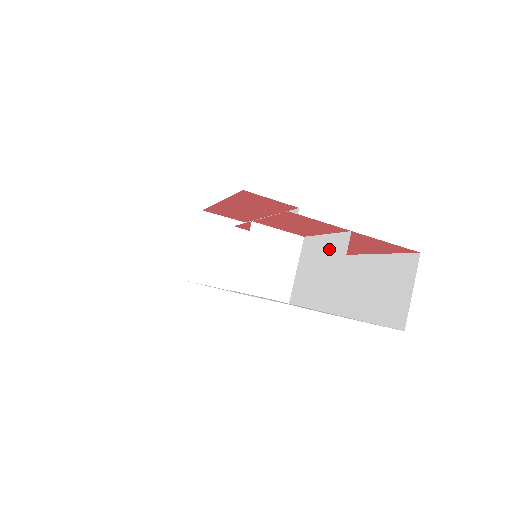
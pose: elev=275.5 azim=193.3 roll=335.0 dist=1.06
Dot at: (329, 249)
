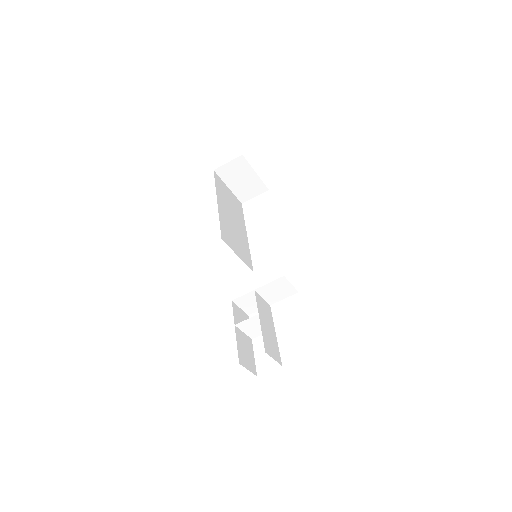
Dot at: (266, 342)
